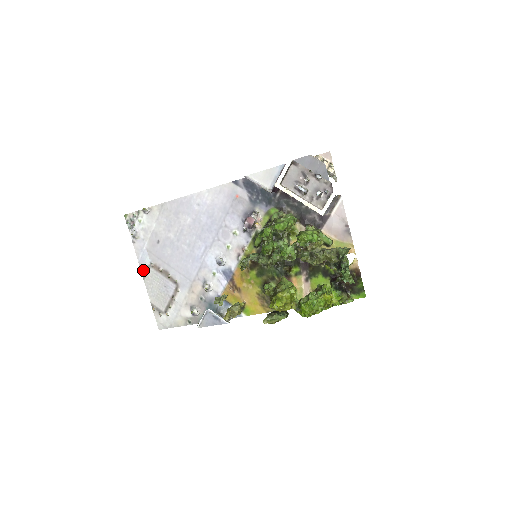
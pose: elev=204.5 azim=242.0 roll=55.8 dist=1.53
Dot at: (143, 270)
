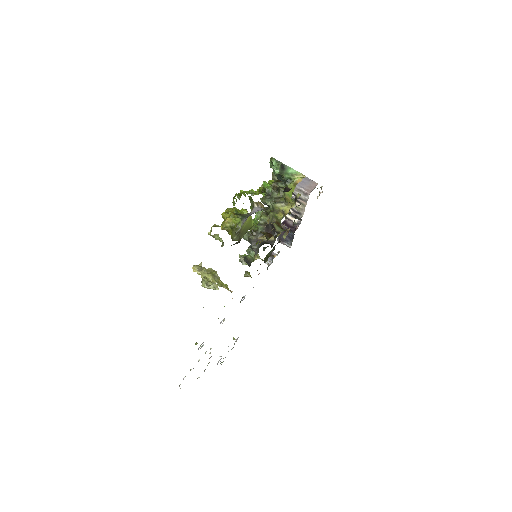
Dot at: occluded
